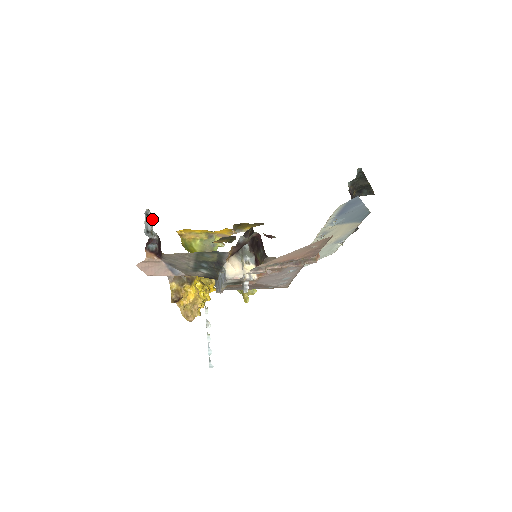
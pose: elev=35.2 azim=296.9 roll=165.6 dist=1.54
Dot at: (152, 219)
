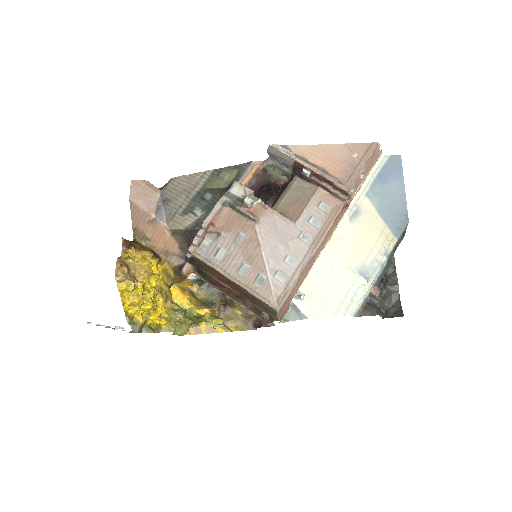
Dot at: occluded
